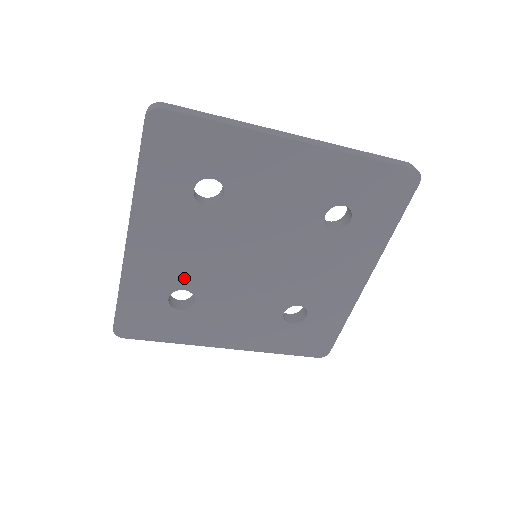
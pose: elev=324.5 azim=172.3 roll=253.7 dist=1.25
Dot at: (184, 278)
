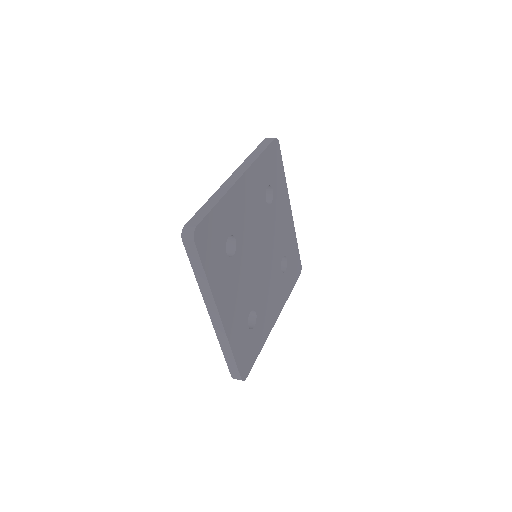
Dot at: (240, 231)
